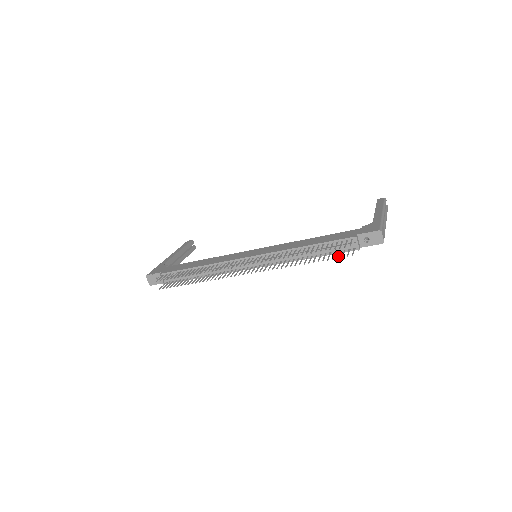
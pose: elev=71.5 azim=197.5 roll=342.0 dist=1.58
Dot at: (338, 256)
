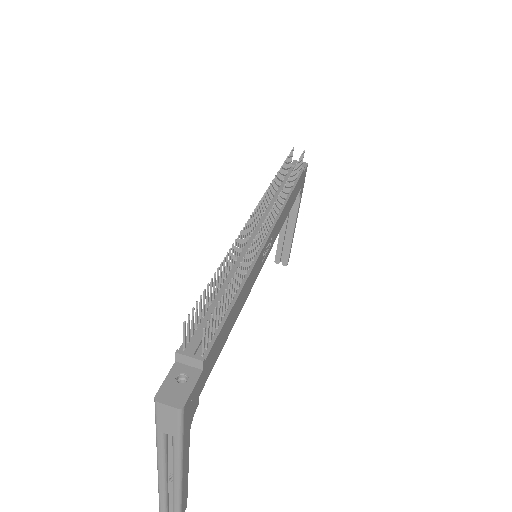
Dot at: (299, 161)
